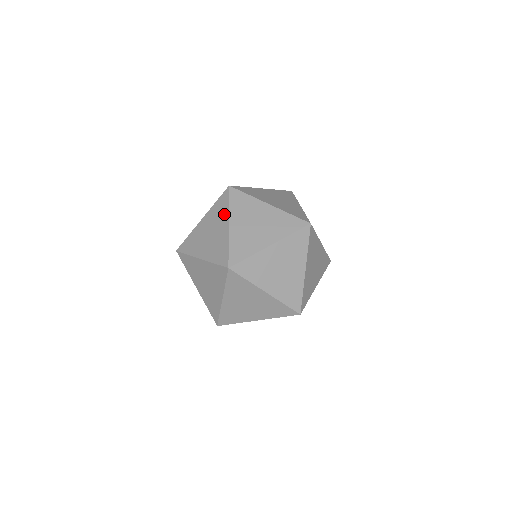
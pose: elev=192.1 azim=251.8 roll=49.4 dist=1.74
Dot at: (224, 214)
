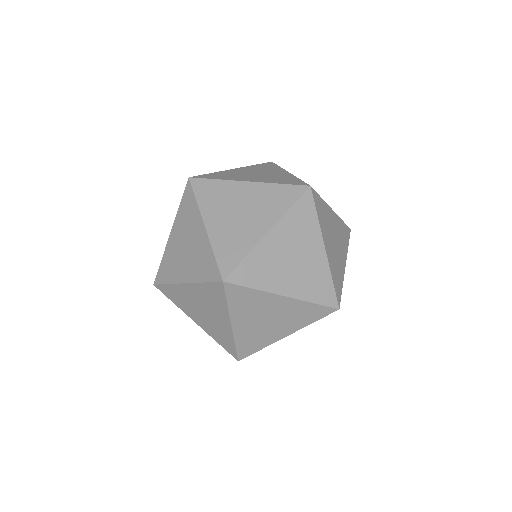
Dot at: (194, 215)
